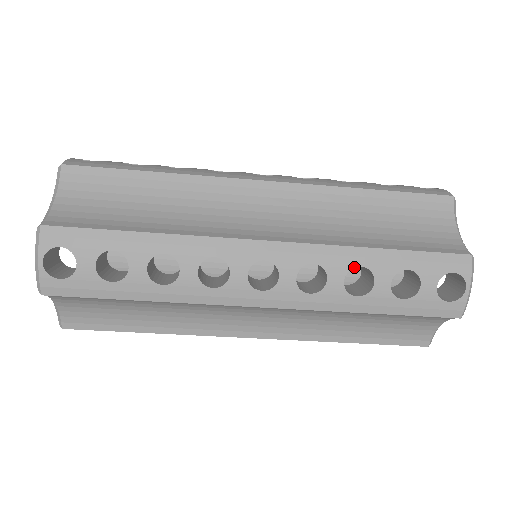
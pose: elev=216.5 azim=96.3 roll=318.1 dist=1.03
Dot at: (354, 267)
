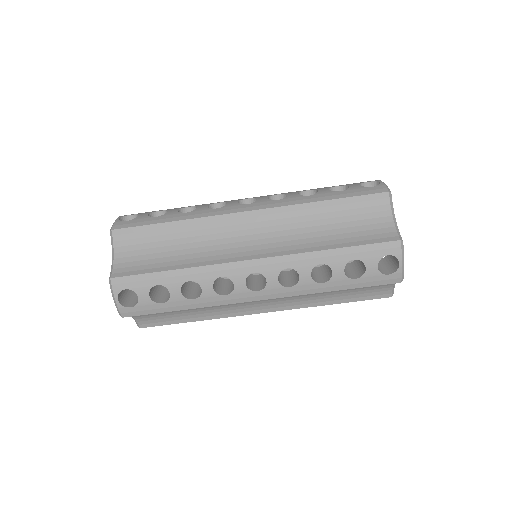
Dot at: (303, 191)
